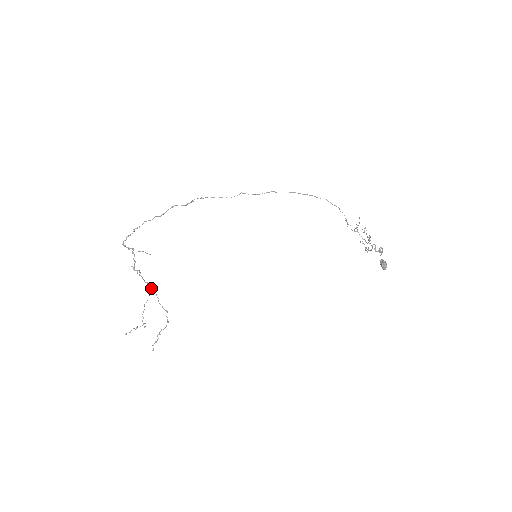
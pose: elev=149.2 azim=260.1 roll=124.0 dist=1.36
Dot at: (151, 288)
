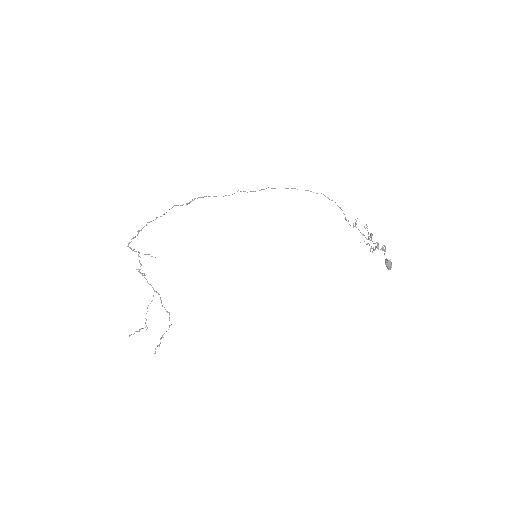
Dot at: occluded
